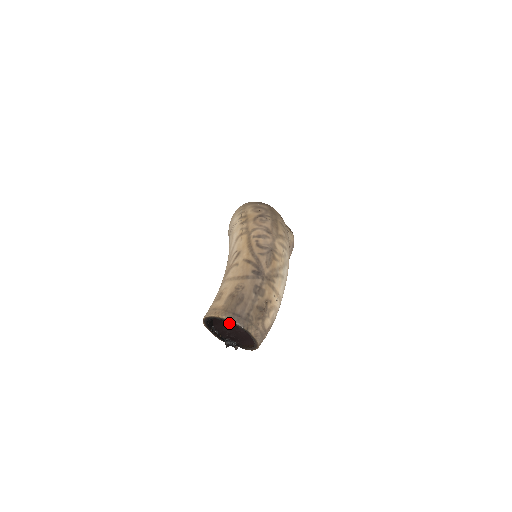
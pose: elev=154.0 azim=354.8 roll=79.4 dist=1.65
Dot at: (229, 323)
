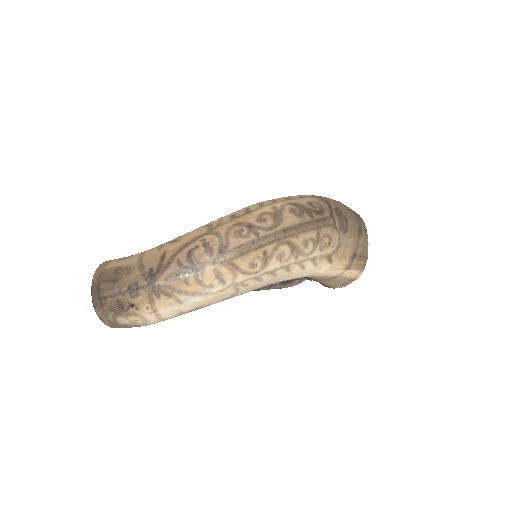
Dot at: occluded
